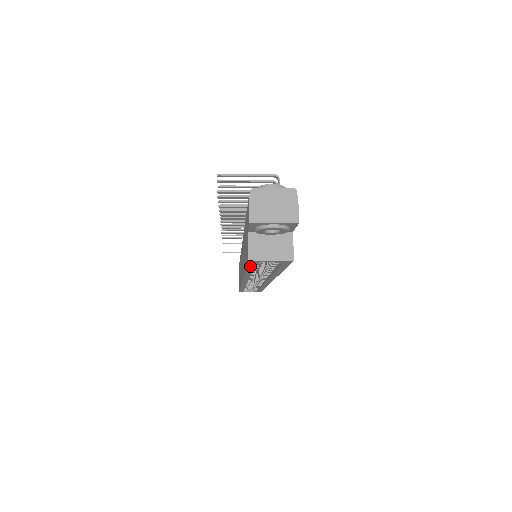
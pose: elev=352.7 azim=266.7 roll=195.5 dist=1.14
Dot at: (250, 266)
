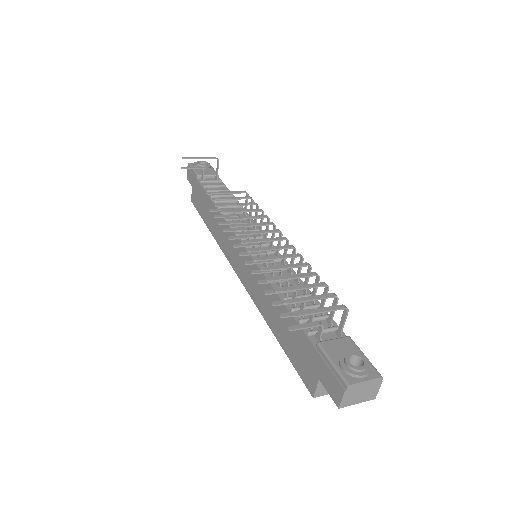
Dot at: (299, 369)
